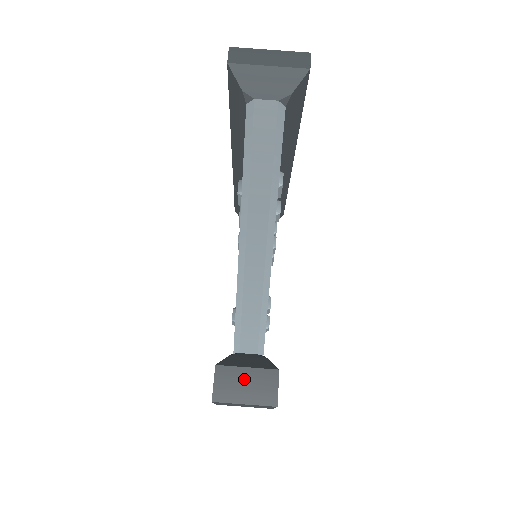
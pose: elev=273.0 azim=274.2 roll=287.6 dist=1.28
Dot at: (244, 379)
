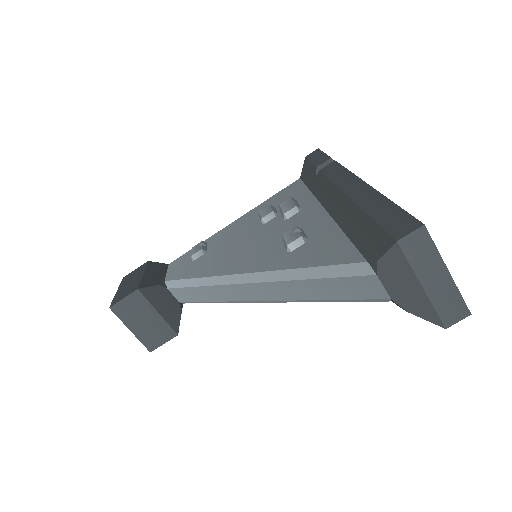
Dot at: (148, 317)
